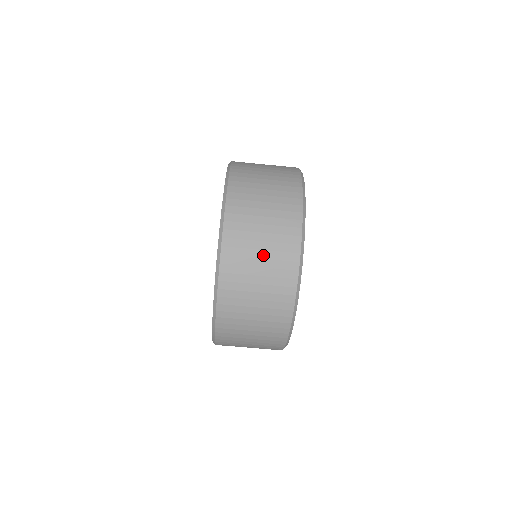
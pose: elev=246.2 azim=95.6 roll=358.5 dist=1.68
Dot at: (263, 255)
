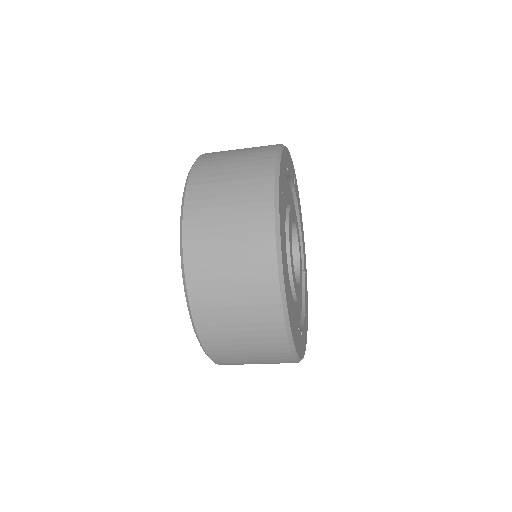
Dot at: (234, 283)
